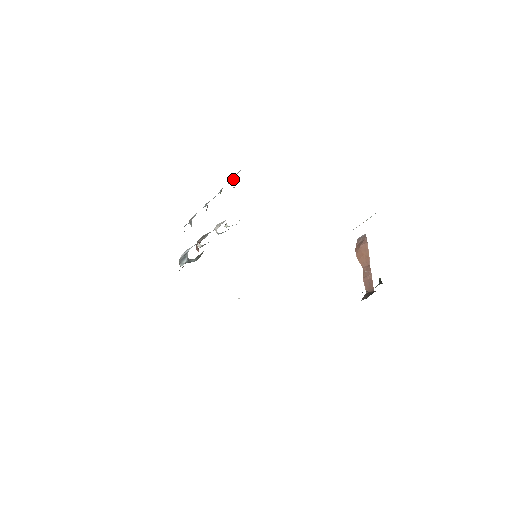
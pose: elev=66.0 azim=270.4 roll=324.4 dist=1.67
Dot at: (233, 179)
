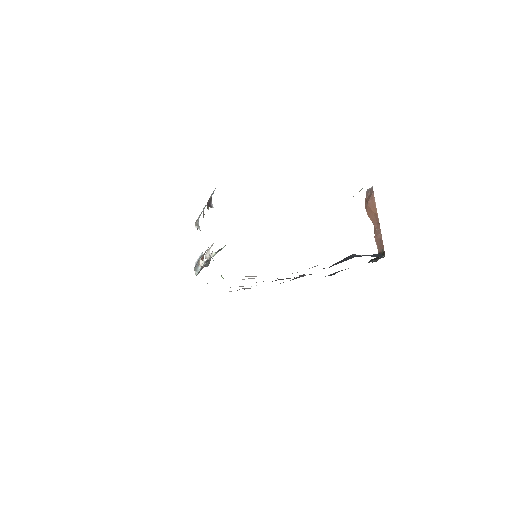
Dot at: (211, 198)
